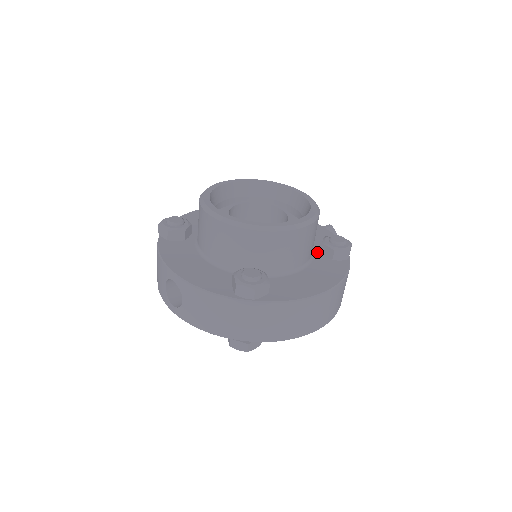
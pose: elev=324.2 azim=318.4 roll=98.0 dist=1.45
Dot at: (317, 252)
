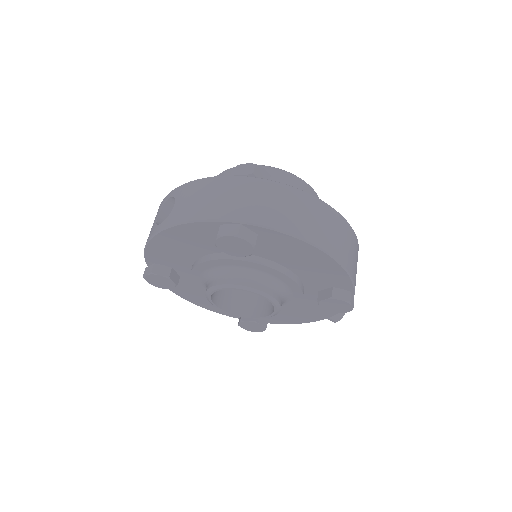
Dot at: occluded
